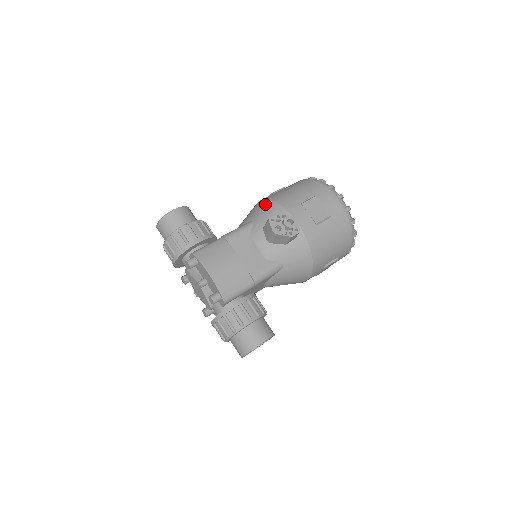
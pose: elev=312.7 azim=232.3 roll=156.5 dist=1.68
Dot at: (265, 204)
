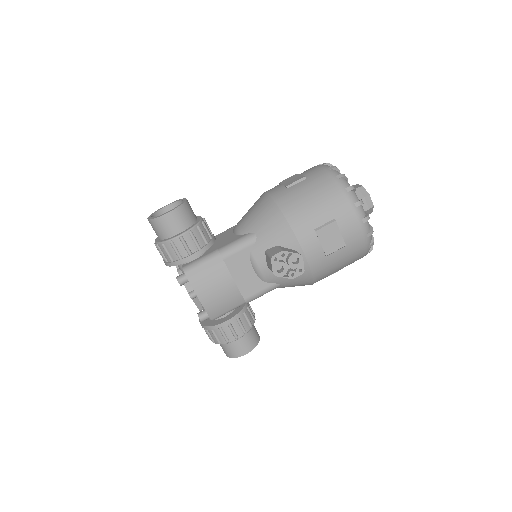
Dot at: (275, 216)
